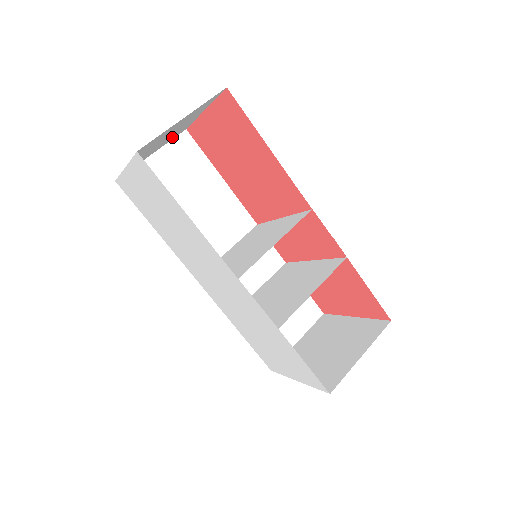
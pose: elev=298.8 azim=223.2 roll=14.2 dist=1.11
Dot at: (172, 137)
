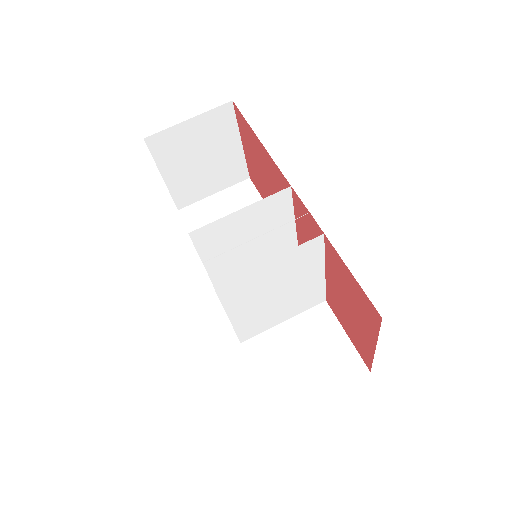
Dot at: (227, 176)
